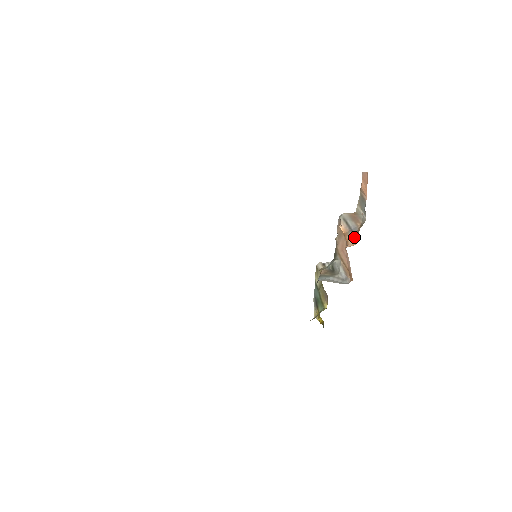
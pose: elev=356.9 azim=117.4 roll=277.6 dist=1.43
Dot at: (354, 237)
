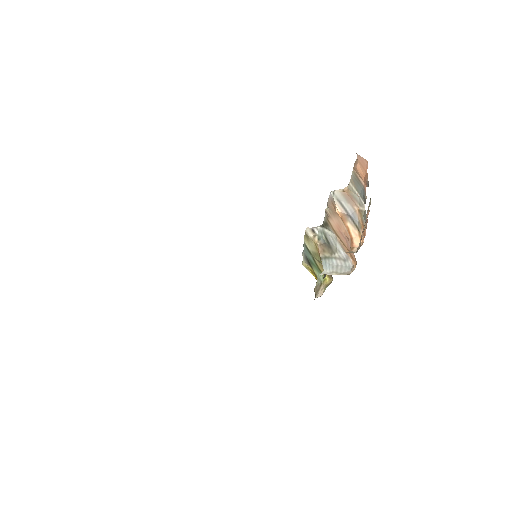
Dot at: (356, 227)
